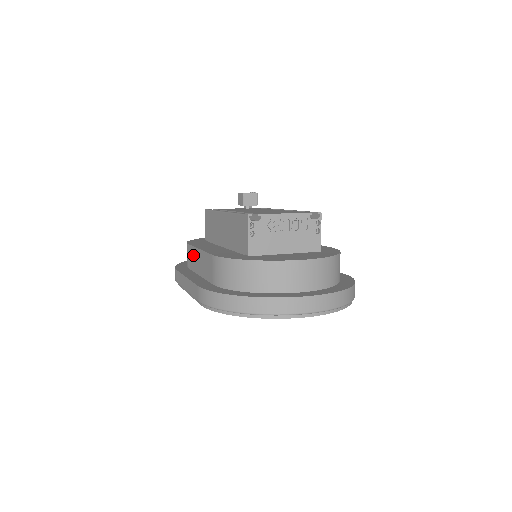
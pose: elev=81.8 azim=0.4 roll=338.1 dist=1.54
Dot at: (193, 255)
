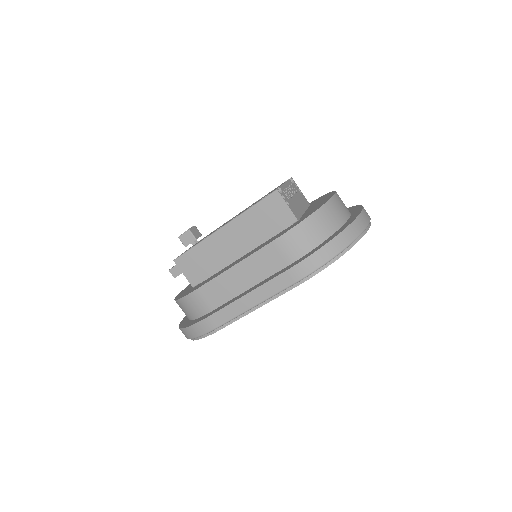
Dot at: (221, 285)
